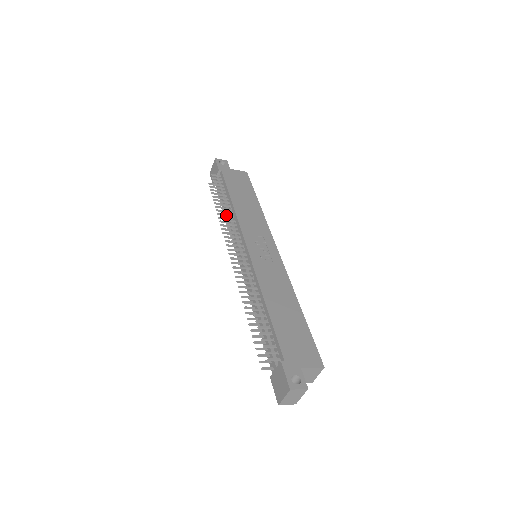
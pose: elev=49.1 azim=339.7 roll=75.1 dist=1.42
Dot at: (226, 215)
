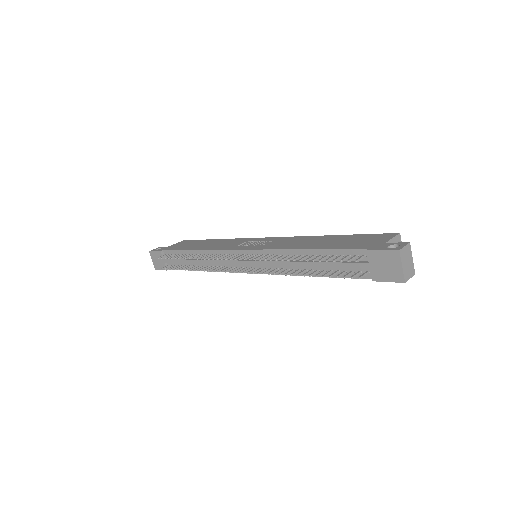
Dot at: (201, 257)
